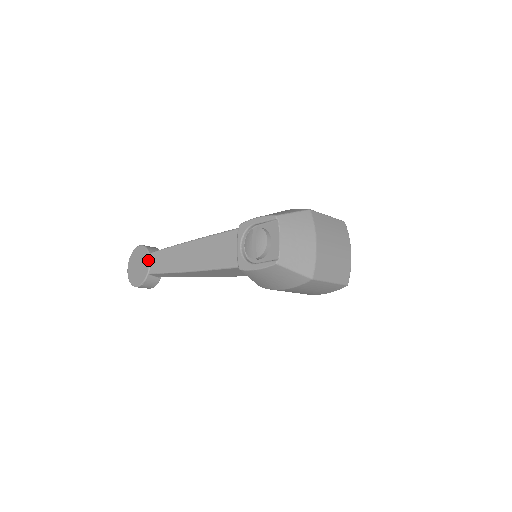
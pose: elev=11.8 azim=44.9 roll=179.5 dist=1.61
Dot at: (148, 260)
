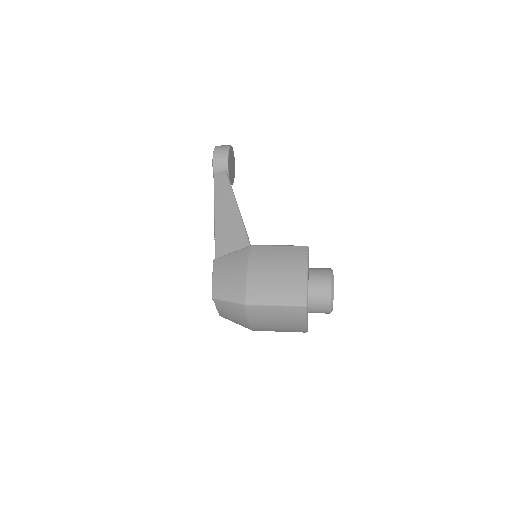
Dot at: occluded
